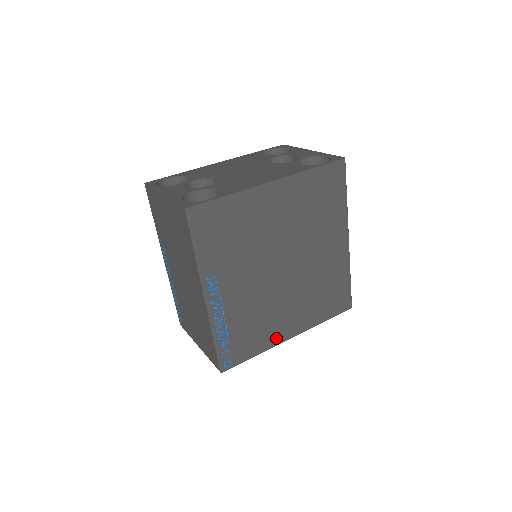
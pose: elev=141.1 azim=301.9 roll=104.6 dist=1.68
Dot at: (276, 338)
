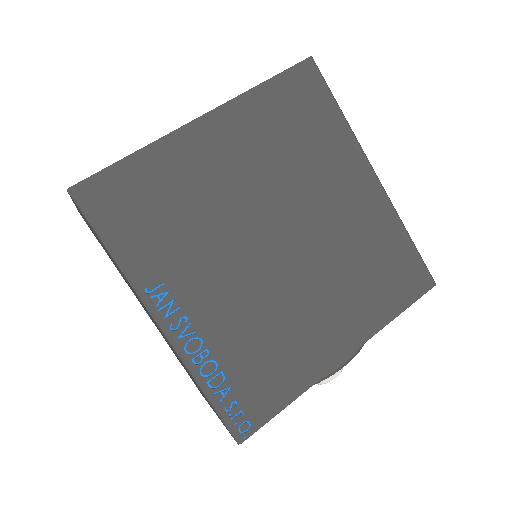
Dot at: (317, 364)
